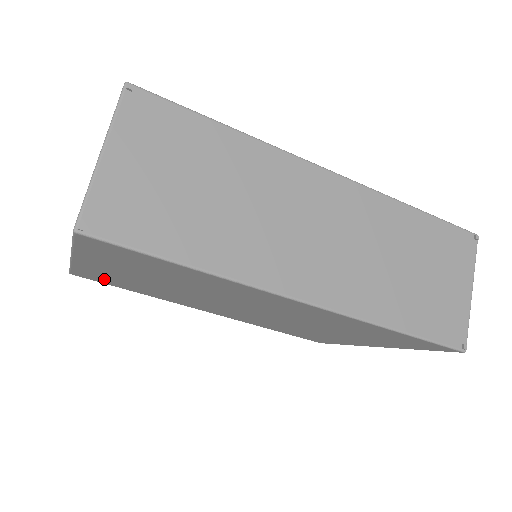
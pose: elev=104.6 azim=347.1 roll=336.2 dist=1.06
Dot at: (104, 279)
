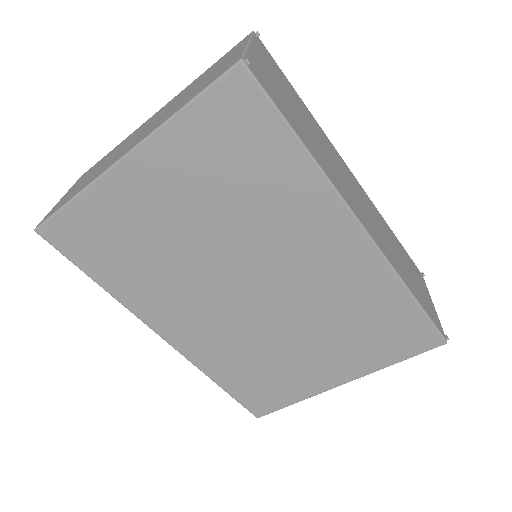
Dot at: (93, 236)
